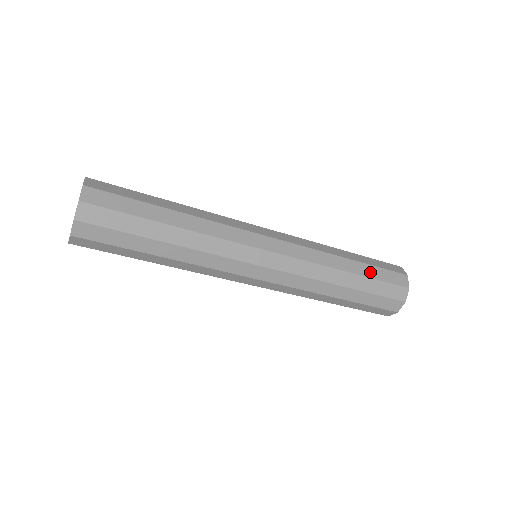
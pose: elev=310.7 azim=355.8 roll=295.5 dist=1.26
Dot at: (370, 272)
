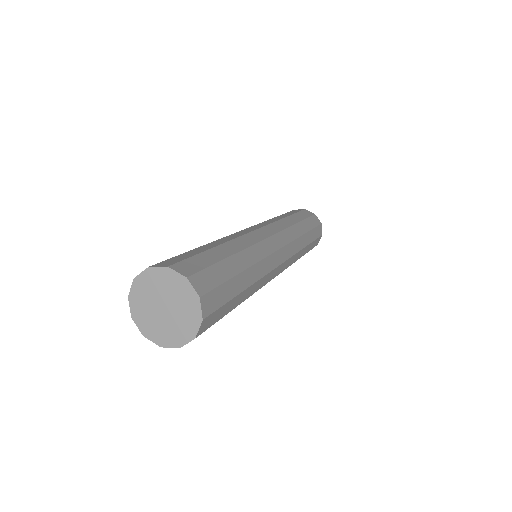
Dot at: (312, 236)
